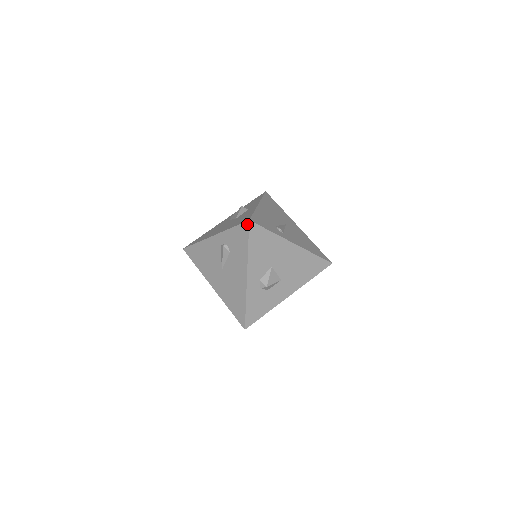
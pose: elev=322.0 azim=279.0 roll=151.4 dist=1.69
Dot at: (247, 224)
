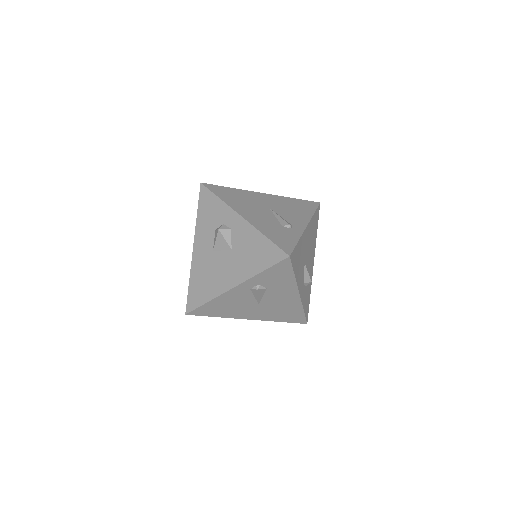
Dot at: (287, 260)
